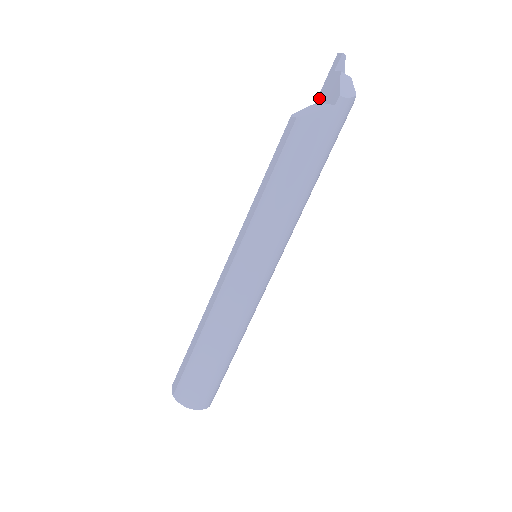
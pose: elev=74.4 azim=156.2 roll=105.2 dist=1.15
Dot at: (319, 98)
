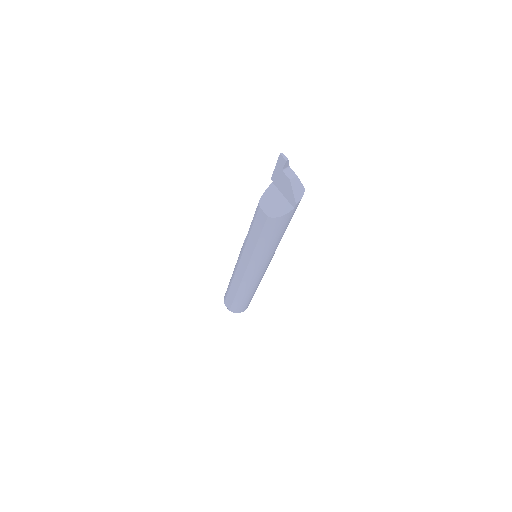
Dot at: (273, 181)
